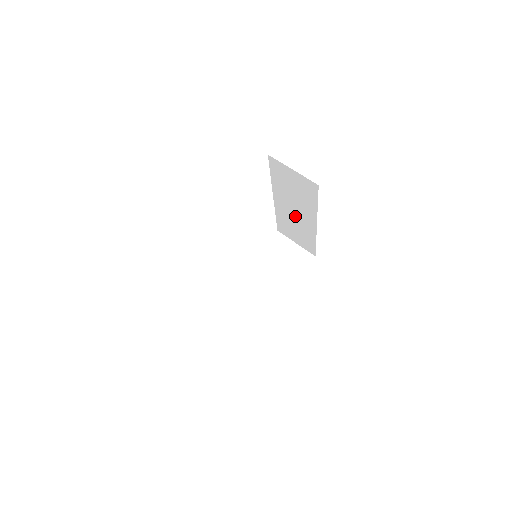
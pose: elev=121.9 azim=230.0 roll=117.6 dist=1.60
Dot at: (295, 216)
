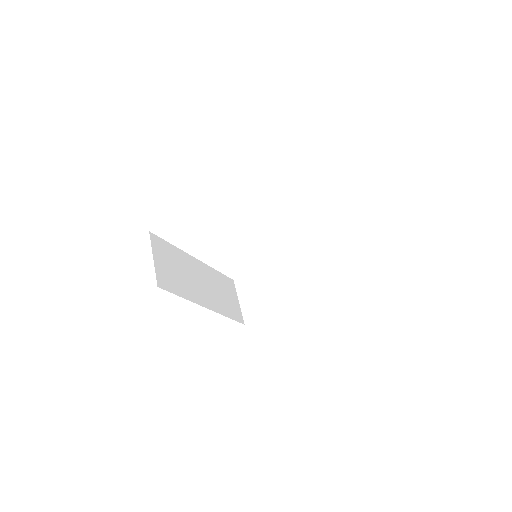
Dot at: occluded
